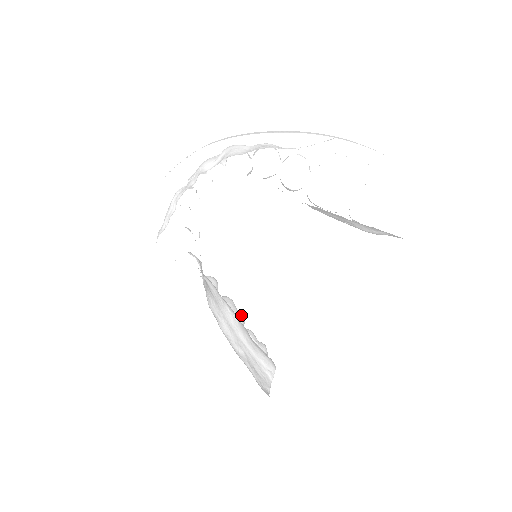
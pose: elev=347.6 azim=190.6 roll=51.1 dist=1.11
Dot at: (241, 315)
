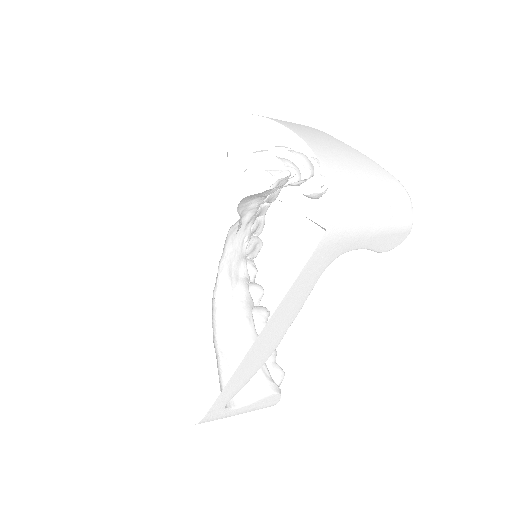
Dot at: occluded
